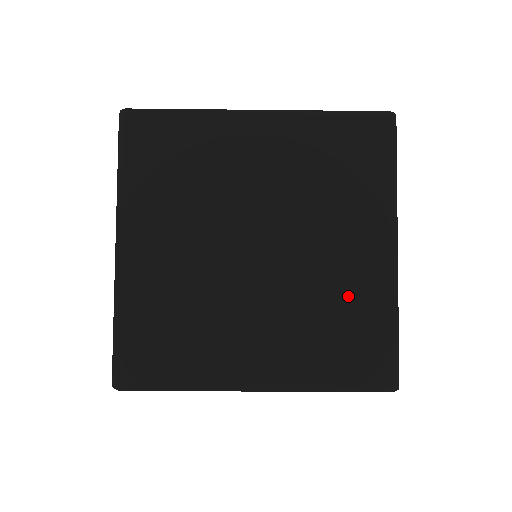
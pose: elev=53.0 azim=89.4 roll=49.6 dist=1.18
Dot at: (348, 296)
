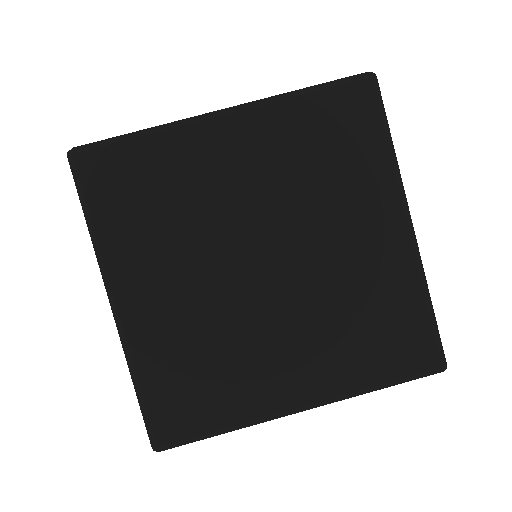
Dot at: (373, 288)
